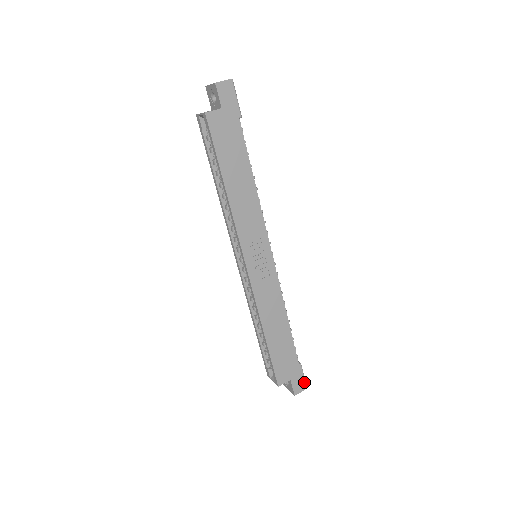
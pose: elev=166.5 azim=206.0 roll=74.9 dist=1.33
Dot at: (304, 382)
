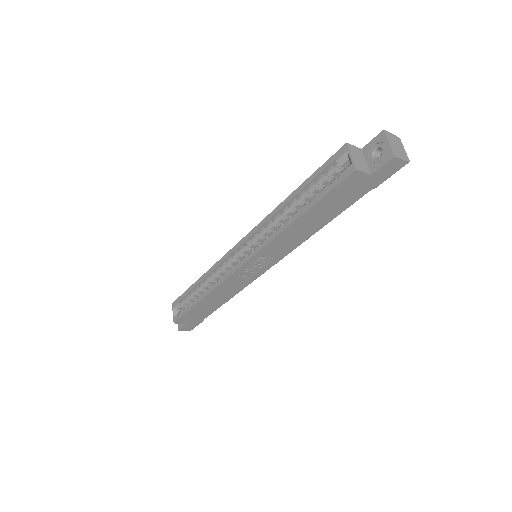
Dot at: (193, 328)
